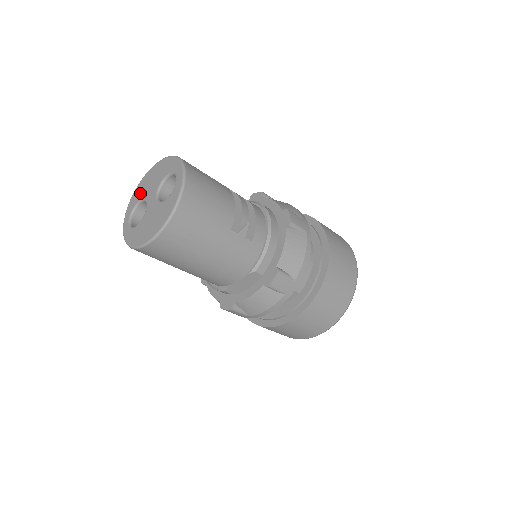
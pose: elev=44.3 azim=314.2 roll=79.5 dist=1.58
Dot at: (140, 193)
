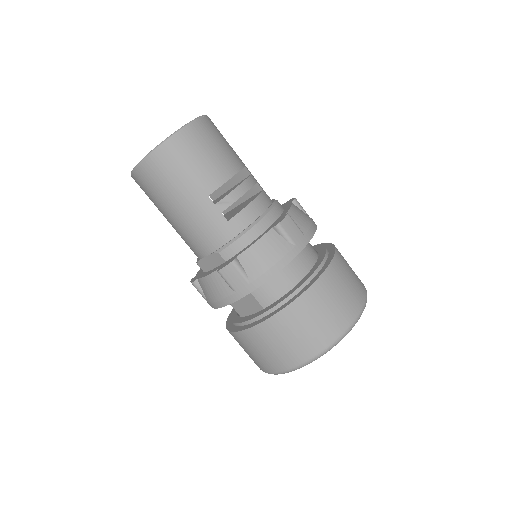
Dot at: occluded
